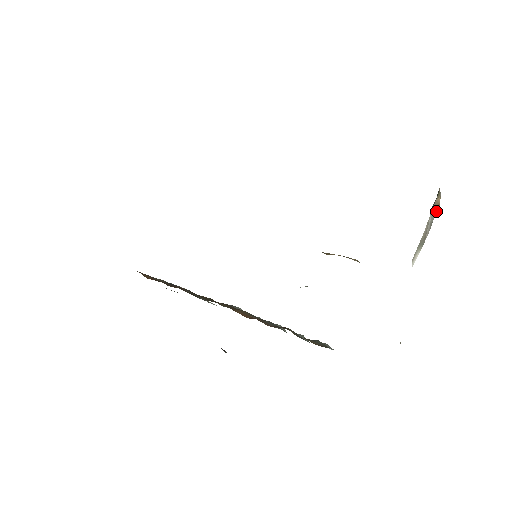
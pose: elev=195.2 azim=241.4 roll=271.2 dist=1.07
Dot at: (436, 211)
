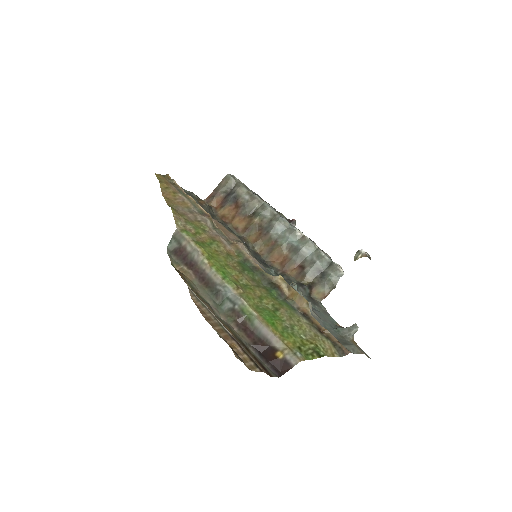
Dot at: occluded
